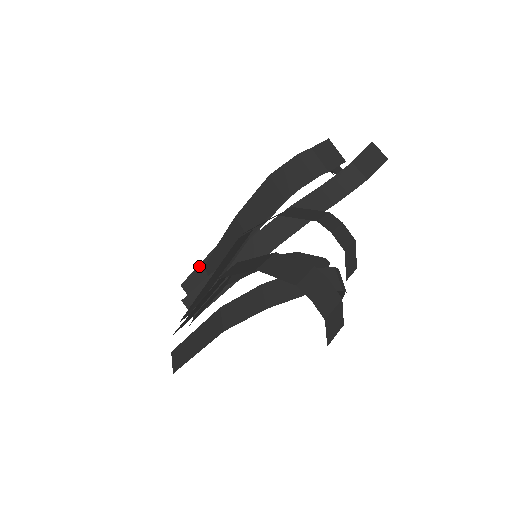
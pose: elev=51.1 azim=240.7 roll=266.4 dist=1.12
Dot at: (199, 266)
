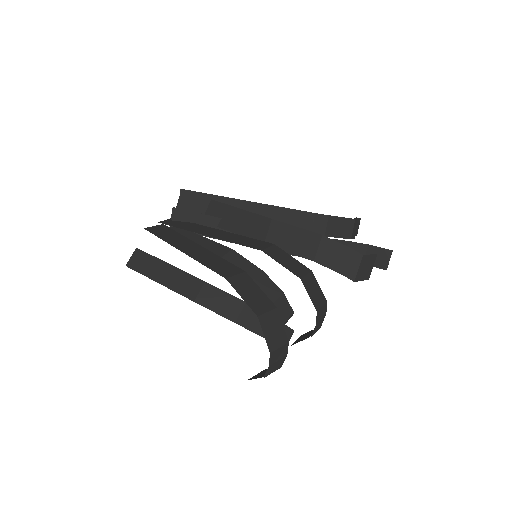
Dot at: (208, 195)
